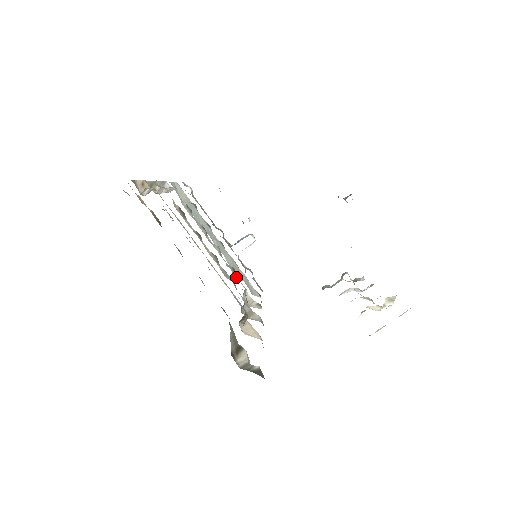
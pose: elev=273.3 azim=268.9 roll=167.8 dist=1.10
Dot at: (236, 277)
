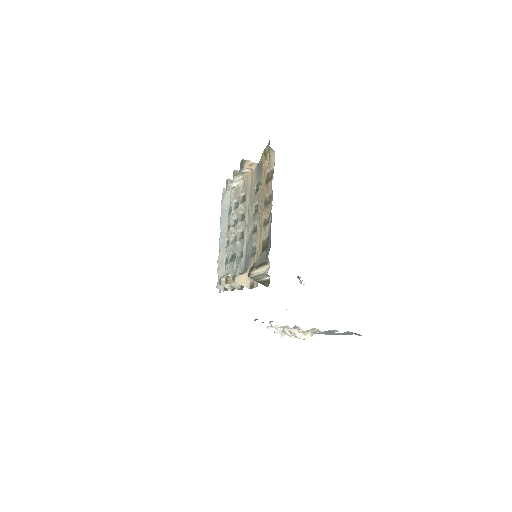
Dot at: (229, 262)
